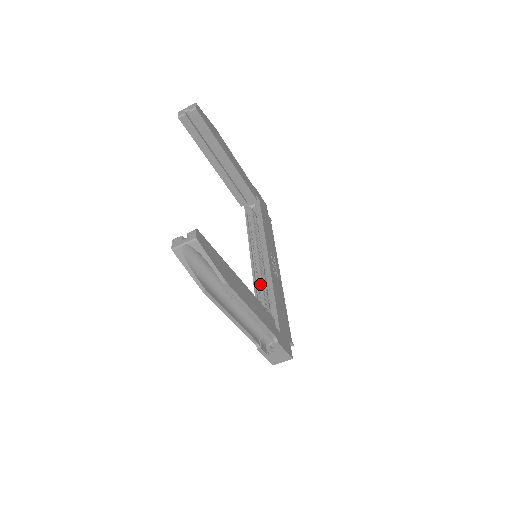
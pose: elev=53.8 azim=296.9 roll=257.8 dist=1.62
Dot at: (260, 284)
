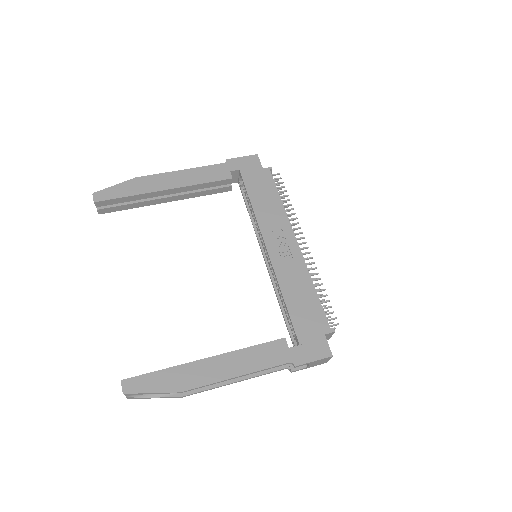
Dot at: (276, 282)
